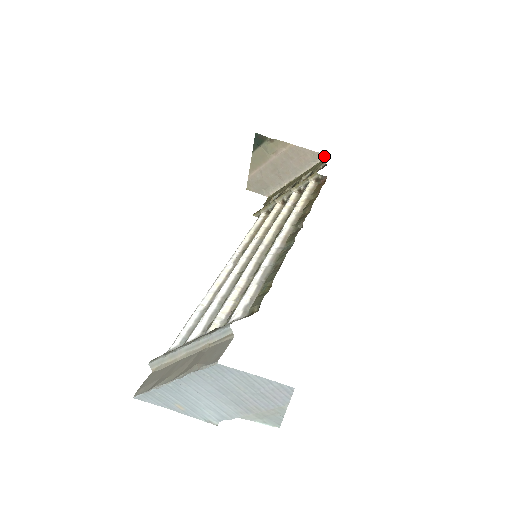
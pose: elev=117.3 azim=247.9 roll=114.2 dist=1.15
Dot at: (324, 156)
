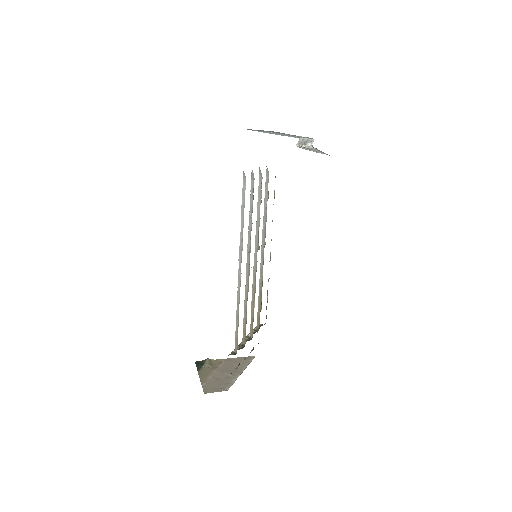
Dot at: (254, 357)
